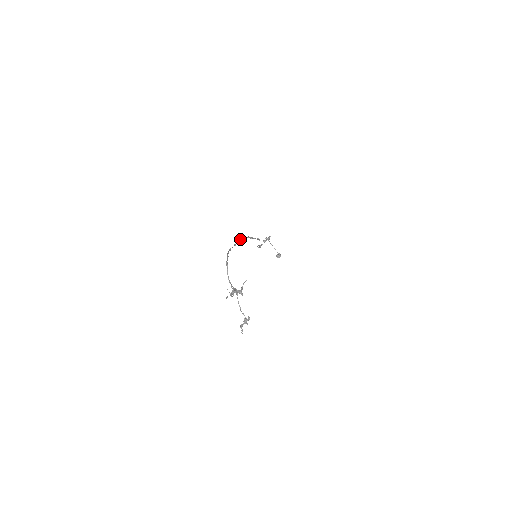
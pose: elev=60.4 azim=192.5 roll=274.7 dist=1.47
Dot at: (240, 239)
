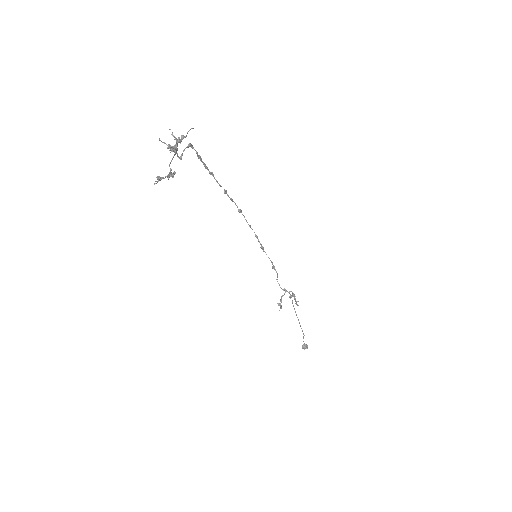
Dot at: (239, 209)
